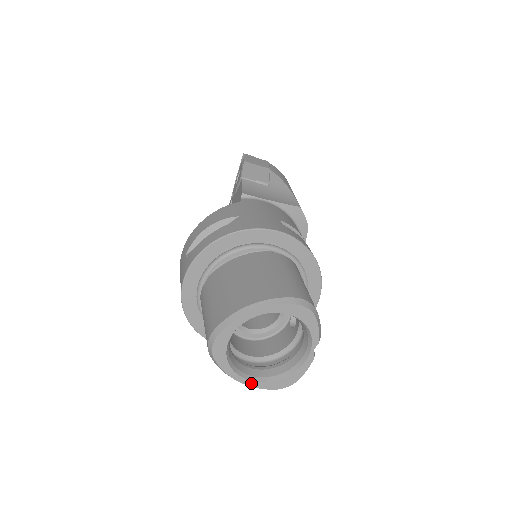
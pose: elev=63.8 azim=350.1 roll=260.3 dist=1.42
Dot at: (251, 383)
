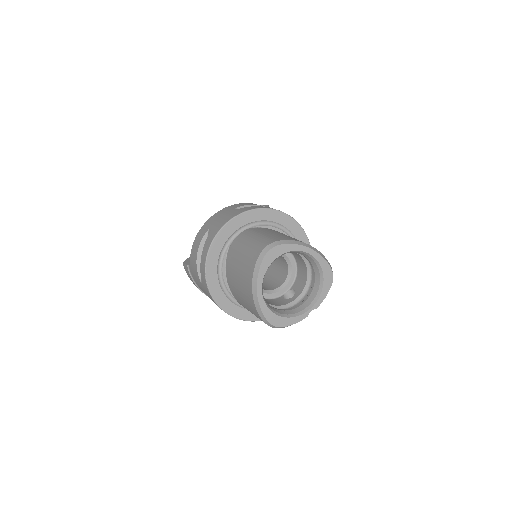
Dot at: (262, 301)
